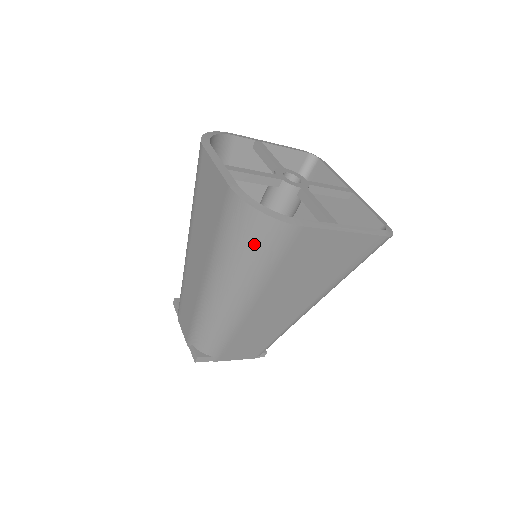
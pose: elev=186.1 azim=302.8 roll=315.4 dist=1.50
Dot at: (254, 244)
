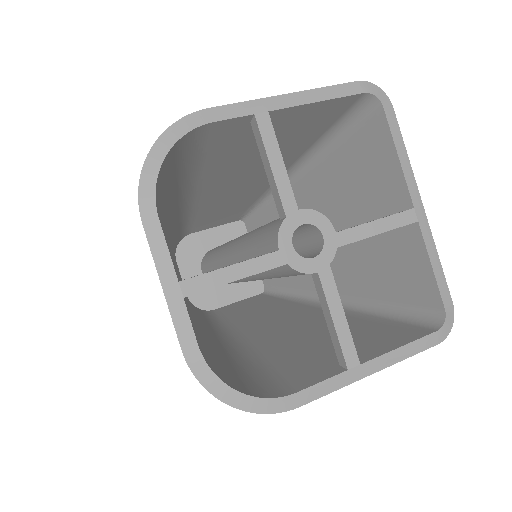
Dot at: occluded
